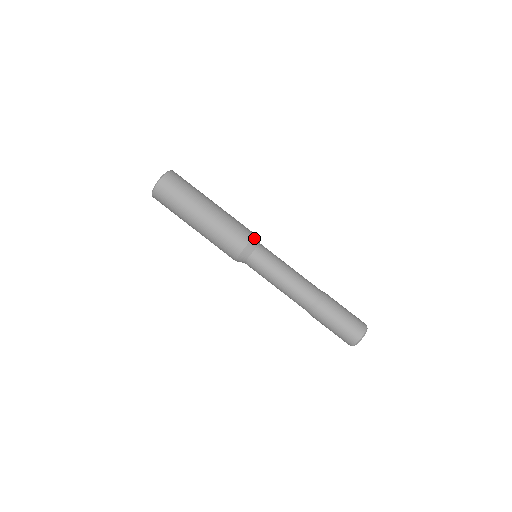
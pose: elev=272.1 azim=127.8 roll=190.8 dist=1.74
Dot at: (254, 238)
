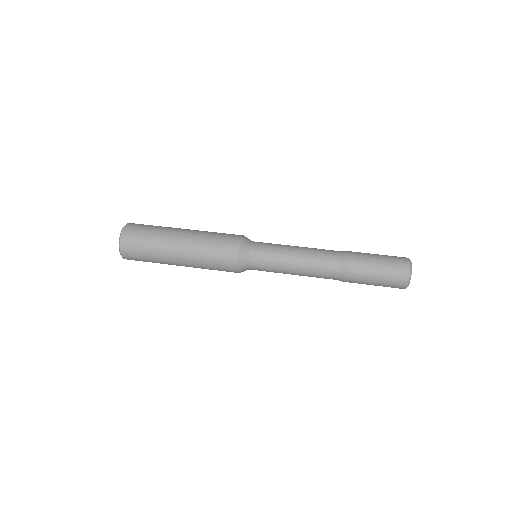
Dot at: occluded
